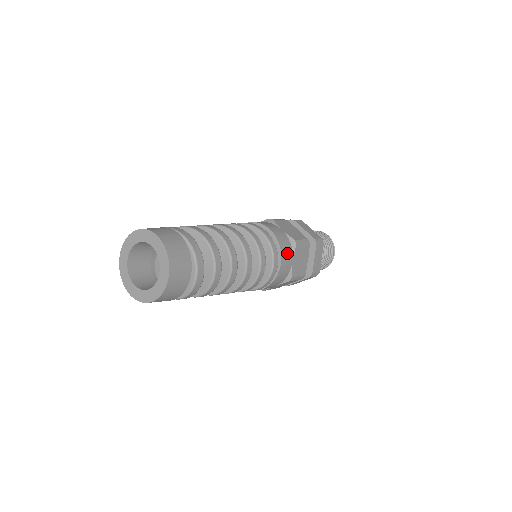
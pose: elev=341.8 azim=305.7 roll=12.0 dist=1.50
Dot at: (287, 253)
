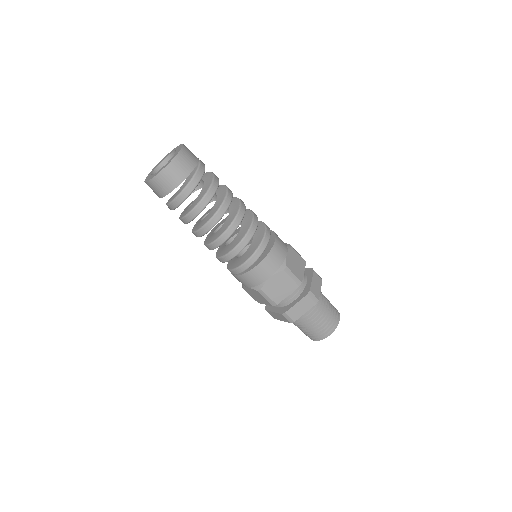
Dot at: (270, 266)
